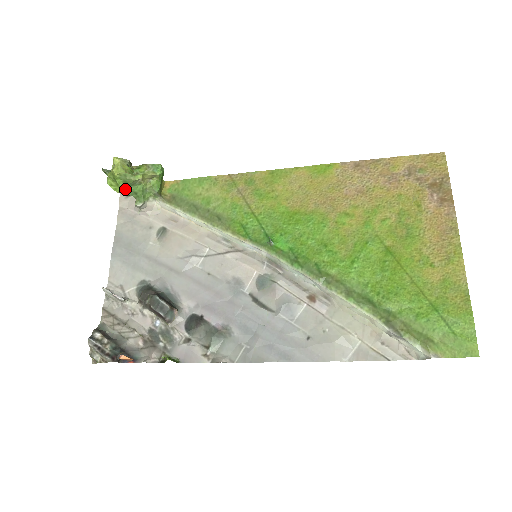
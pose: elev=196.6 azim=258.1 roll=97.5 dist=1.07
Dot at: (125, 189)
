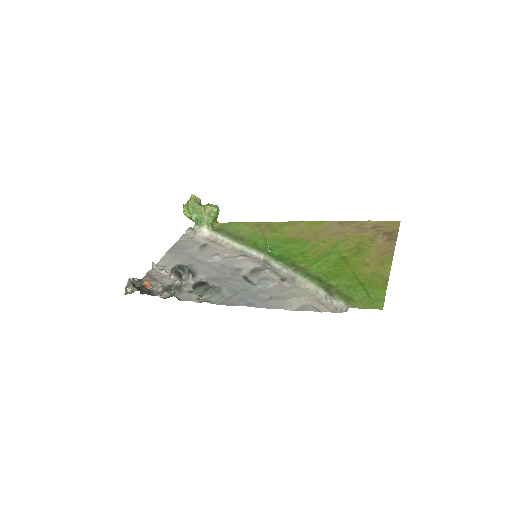
Dot at: (192, 215)
